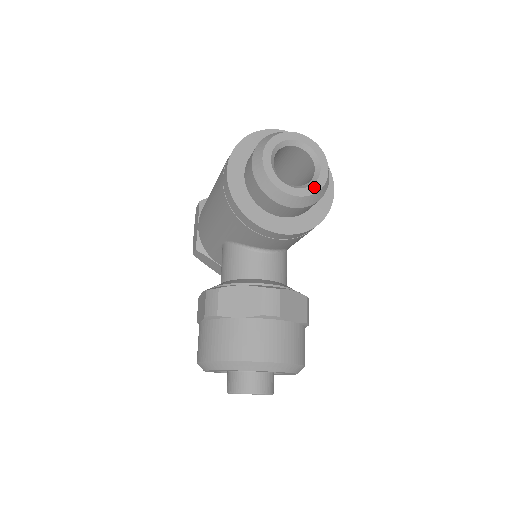
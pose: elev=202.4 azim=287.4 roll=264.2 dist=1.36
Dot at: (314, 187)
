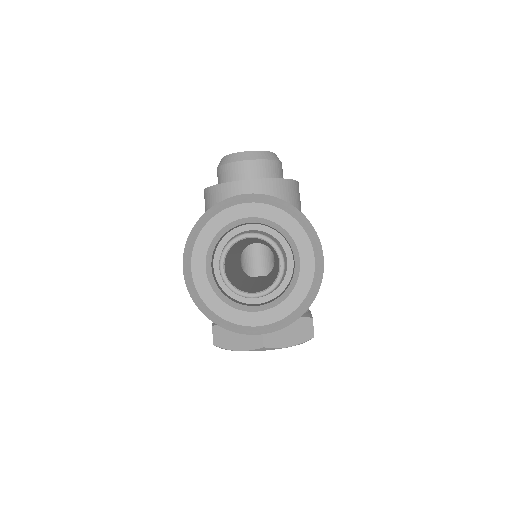
Dot at: occluded
